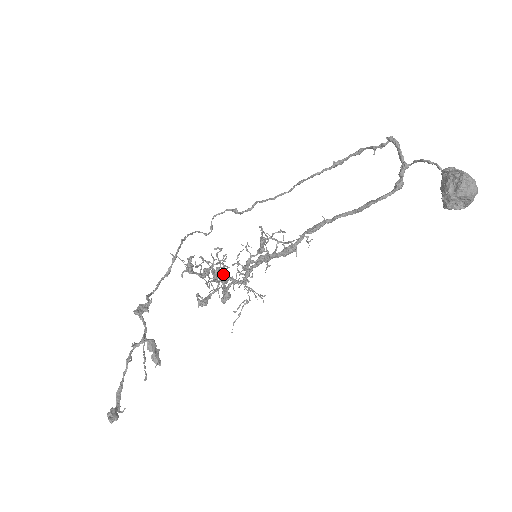
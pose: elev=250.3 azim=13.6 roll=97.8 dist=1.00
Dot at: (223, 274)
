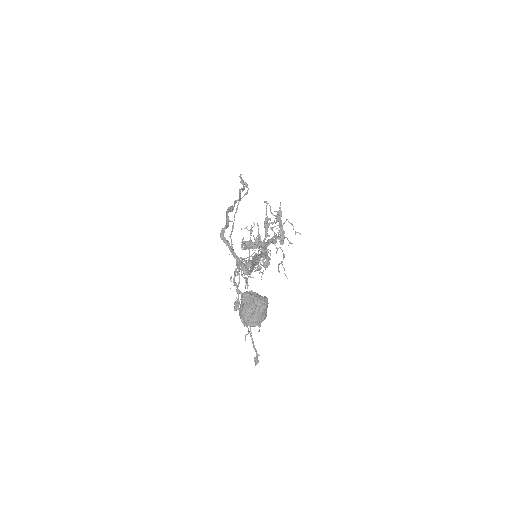
Dot at: occluded
